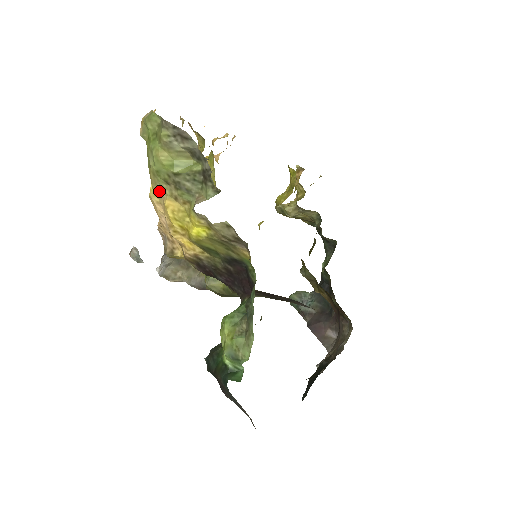
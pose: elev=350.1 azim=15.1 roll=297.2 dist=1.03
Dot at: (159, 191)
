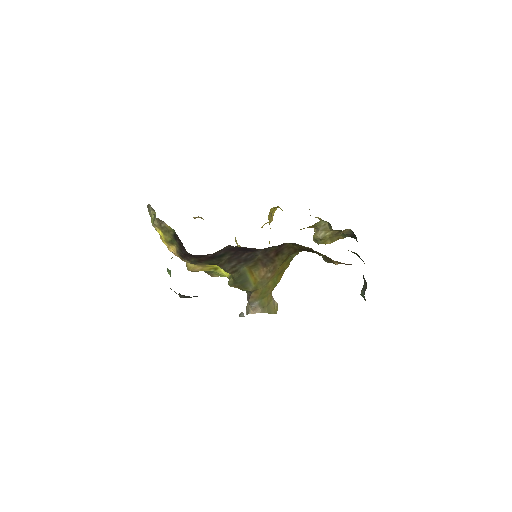
Dot at: occluded
